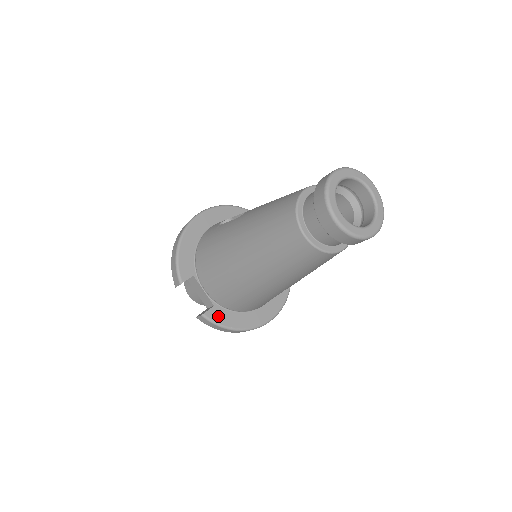
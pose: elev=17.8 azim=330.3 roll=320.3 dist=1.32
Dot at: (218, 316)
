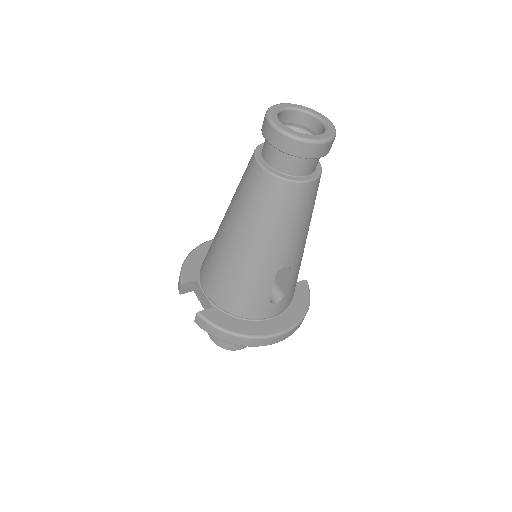
Dot at: (215, 317)
